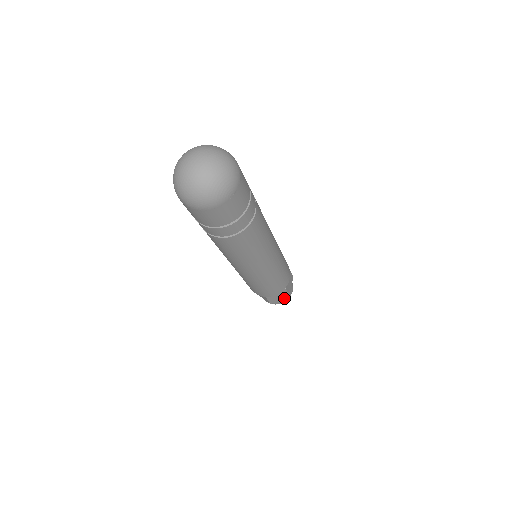
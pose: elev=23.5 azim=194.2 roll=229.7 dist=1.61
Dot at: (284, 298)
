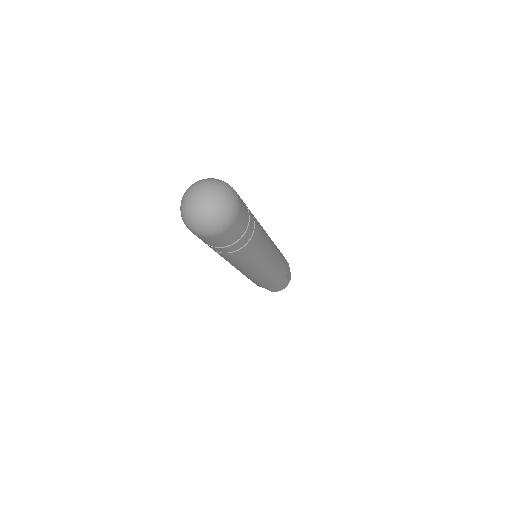
Dot at: (284, 285)
